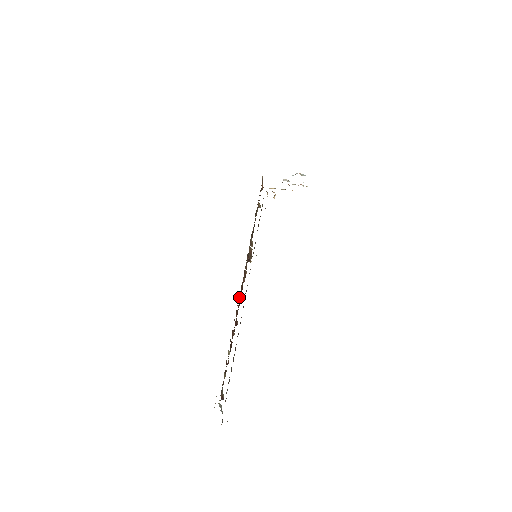
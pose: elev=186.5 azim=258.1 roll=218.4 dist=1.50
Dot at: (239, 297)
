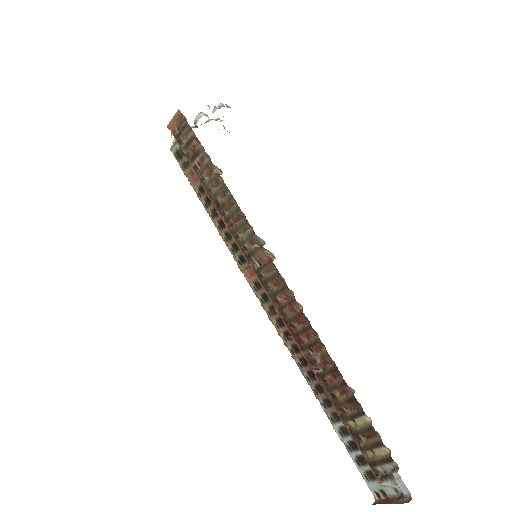
Dot at: (311, 334)
